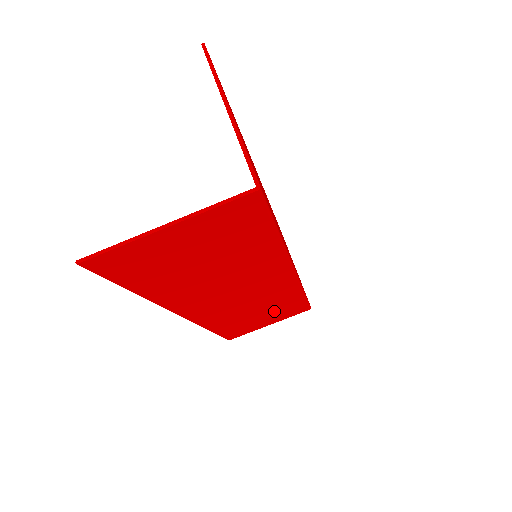
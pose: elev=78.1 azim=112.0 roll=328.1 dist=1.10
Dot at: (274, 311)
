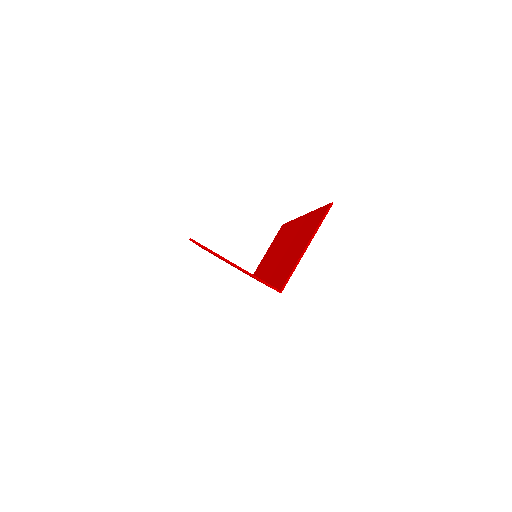
Dot at: occluded
